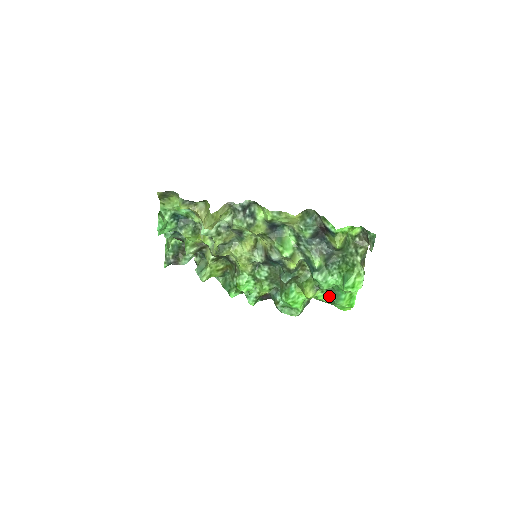
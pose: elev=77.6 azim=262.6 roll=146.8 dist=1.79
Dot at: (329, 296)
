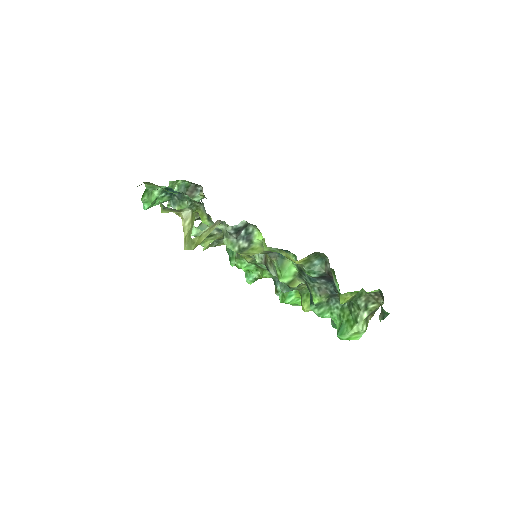
Dot at: occluded
